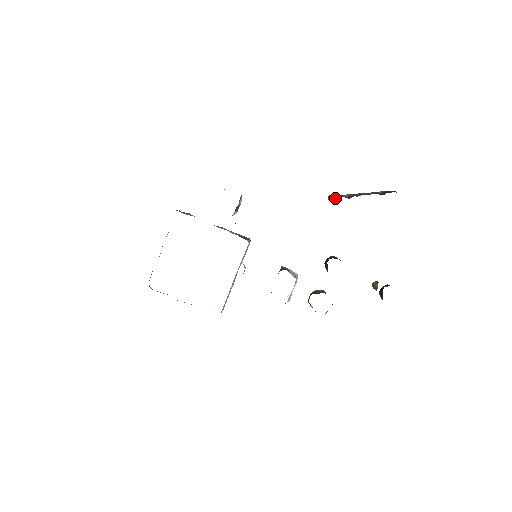
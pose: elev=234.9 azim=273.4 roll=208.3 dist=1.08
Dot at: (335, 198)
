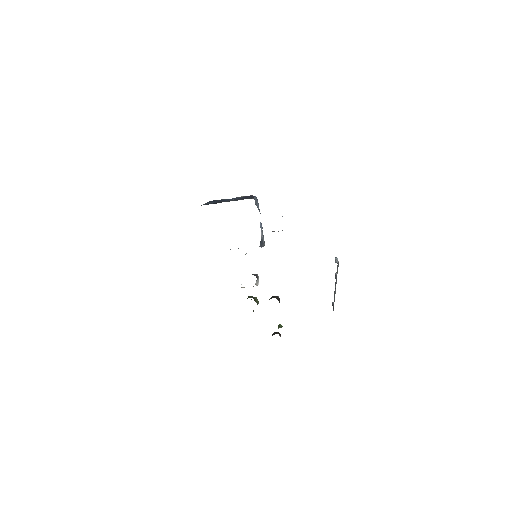
Dot at: (337, 262)
